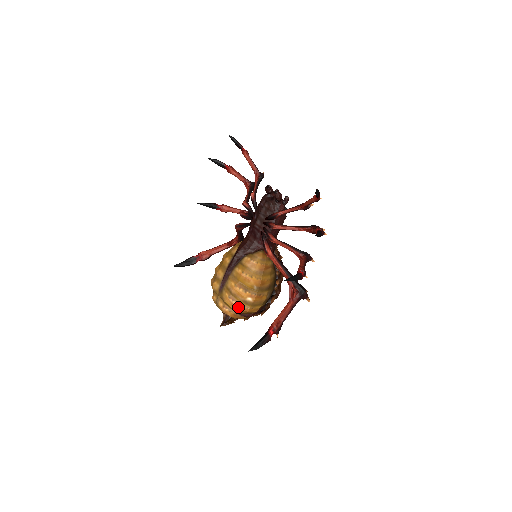
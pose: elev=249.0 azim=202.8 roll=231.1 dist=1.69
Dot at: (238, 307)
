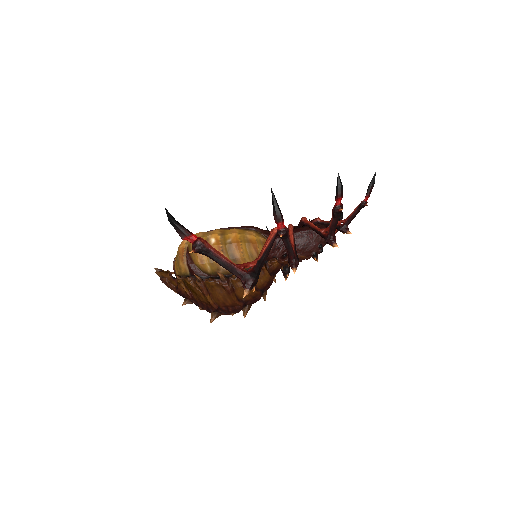
Dot at: occluded
